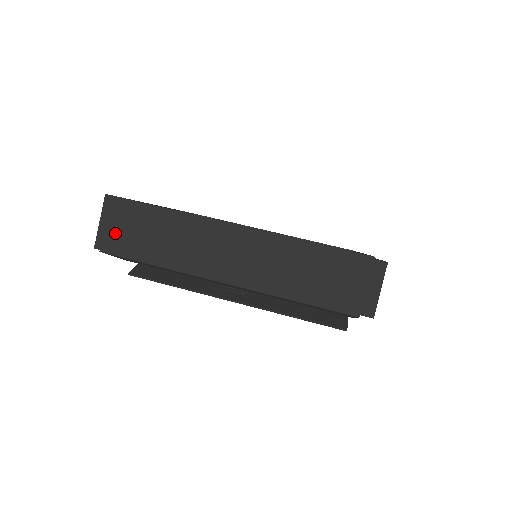
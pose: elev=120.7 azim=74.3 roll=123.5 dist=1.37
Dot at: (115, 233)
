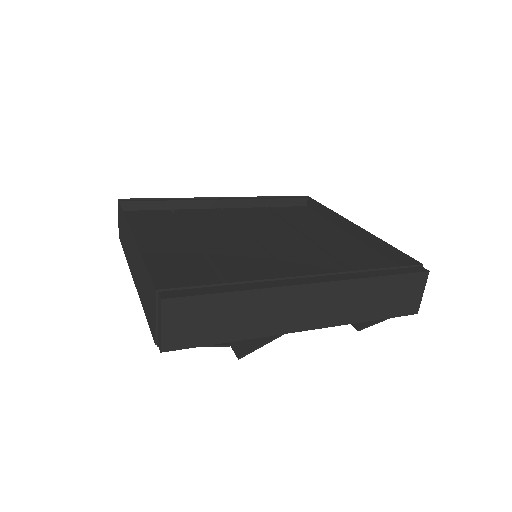
Dot at: (120, 228)
